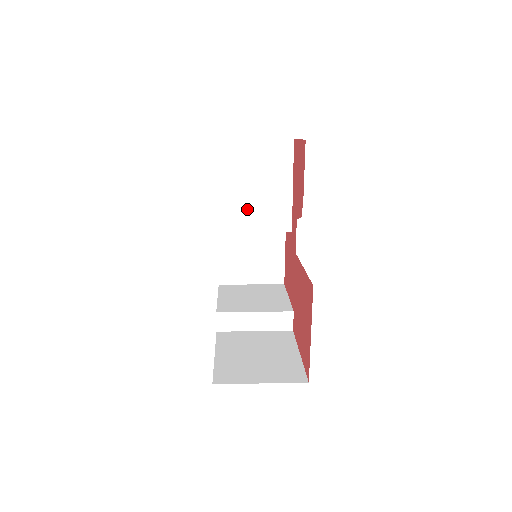
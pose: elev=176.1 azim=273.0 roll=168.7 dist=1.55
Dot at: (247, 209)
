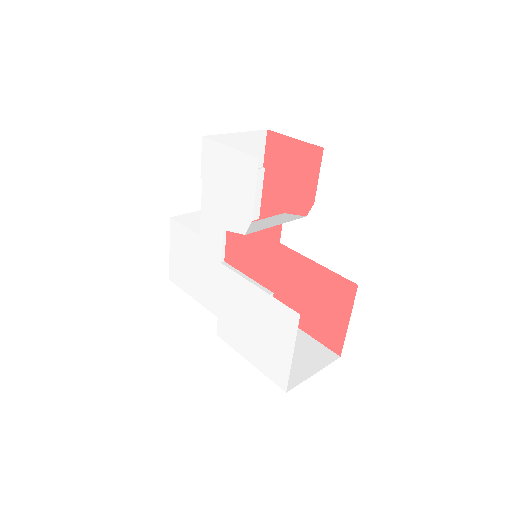
Dot at: occluded
